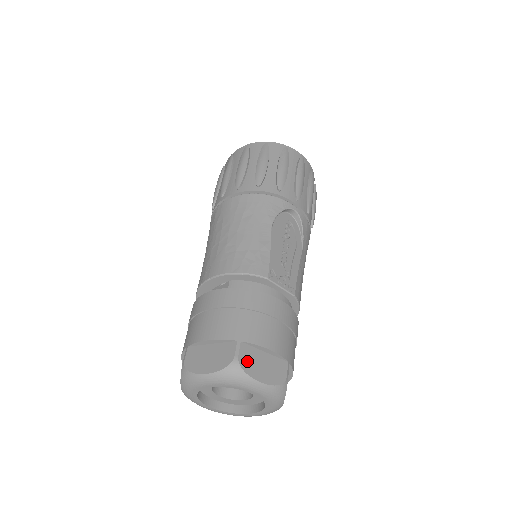
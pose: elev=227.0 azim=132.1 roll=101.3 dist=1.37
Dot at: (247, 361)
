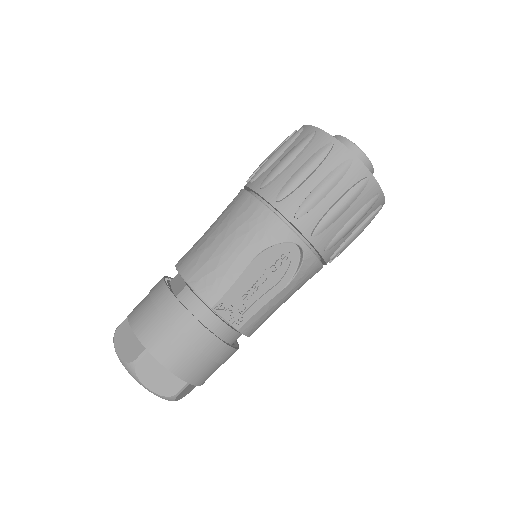
Dot at: (144, 368)
